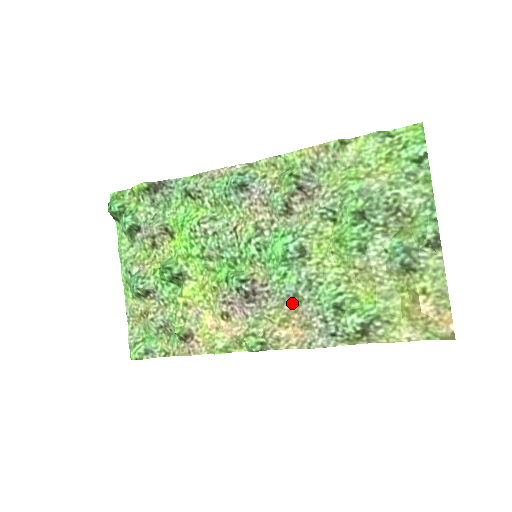
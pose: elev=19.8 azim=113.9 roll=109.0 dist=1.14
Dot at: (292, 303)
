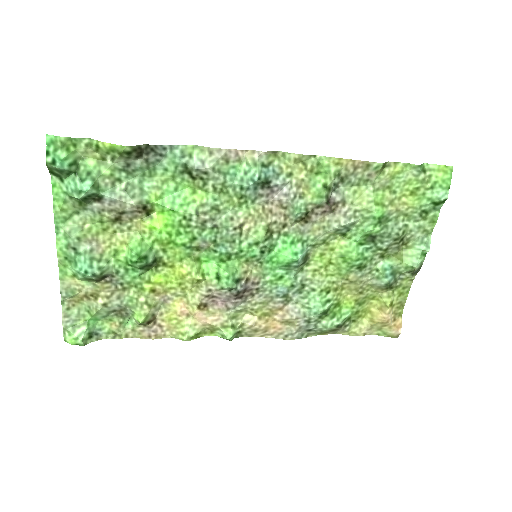
Dot at: (280, 302)
